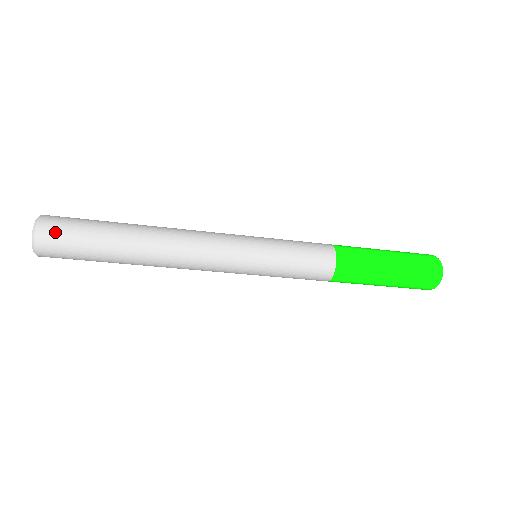
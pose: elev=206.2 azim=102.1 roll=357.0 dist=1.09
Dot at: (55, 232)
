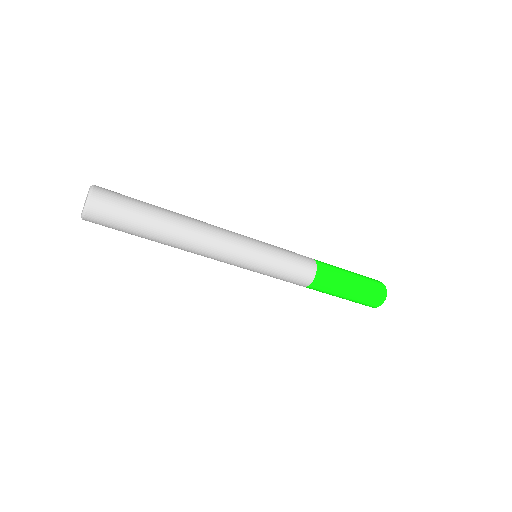
Dot at: (108, 198)
